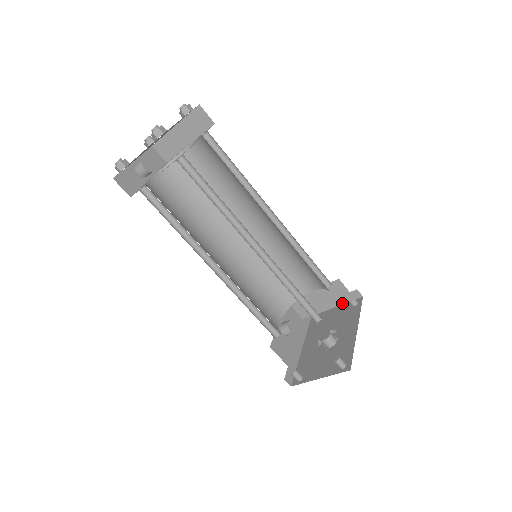
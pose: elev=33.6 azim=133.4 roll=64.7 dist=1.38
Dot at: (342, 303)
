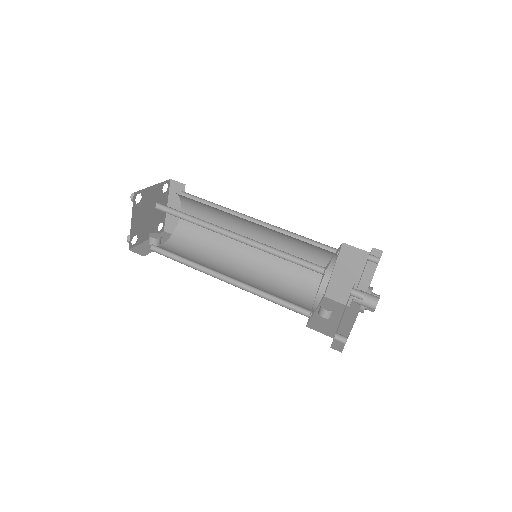
Dot at: (364, 265)
